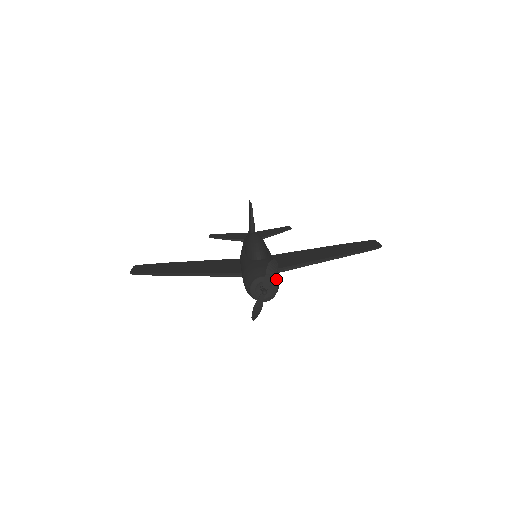
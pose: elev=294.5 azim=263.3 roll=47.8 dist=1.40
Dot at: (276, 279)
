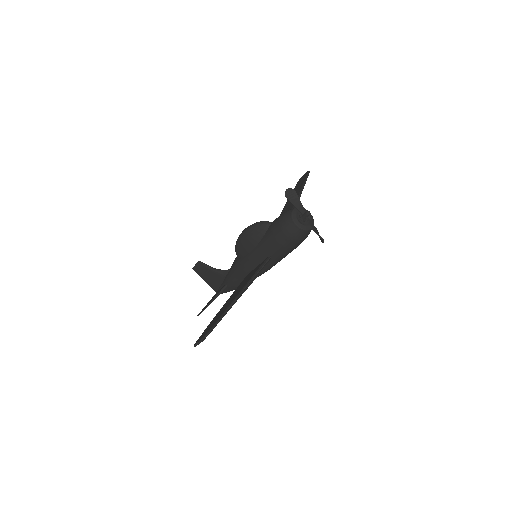
Dot at: occluded
